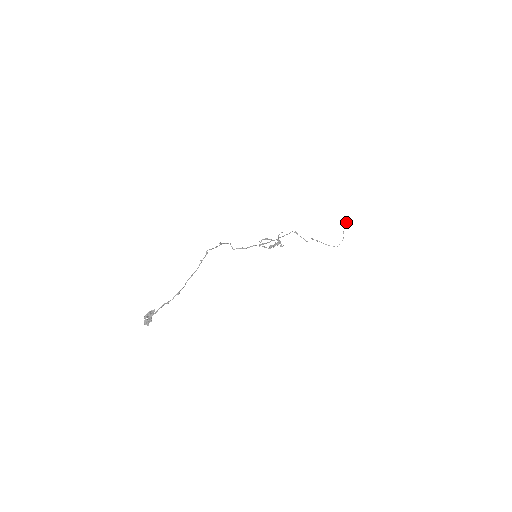
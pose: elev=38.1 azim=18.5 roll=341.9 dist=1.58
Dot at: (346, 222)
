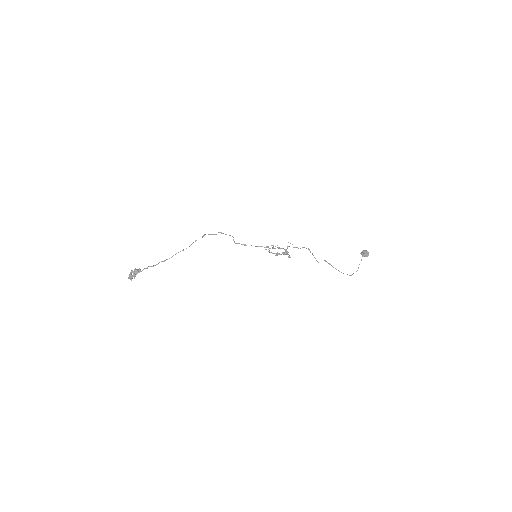
Dot at: (365, 254)
